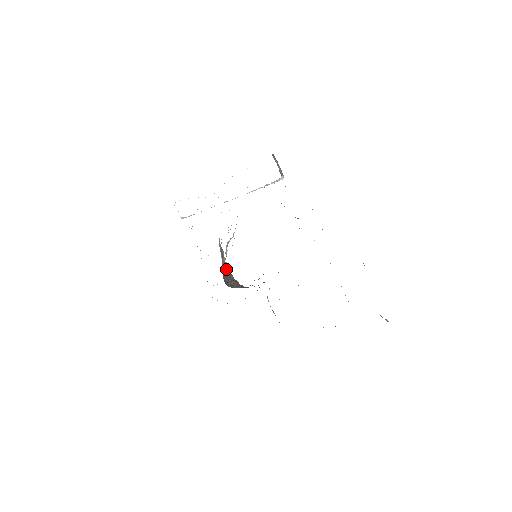
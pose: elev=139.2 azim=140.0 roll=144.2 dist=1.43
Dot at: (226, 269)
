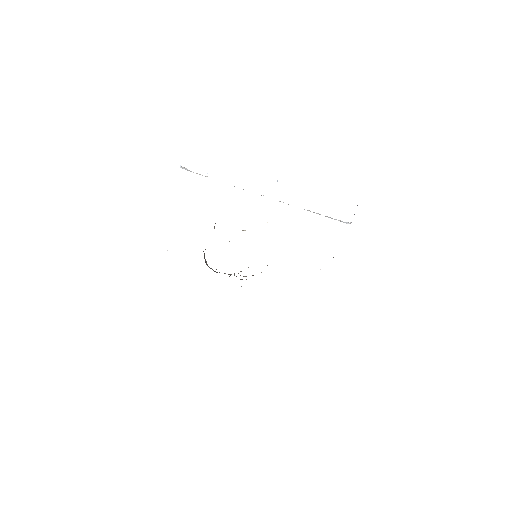
Dot at: occluded
